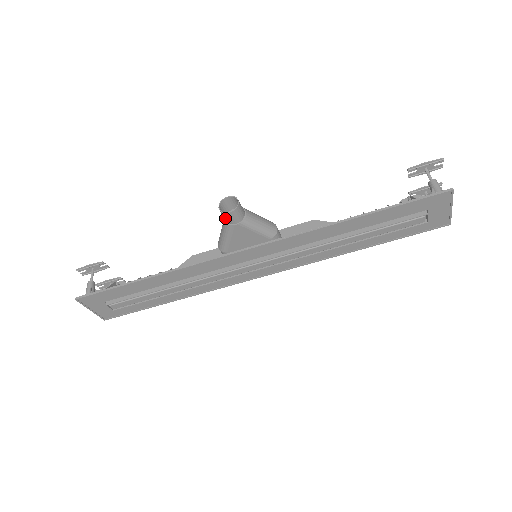
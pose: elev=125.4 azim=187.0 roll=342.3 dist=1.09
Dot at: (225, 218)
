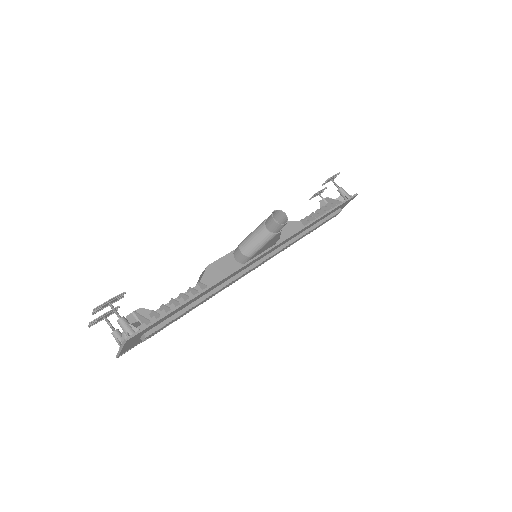
Dot at: (275, 229)
